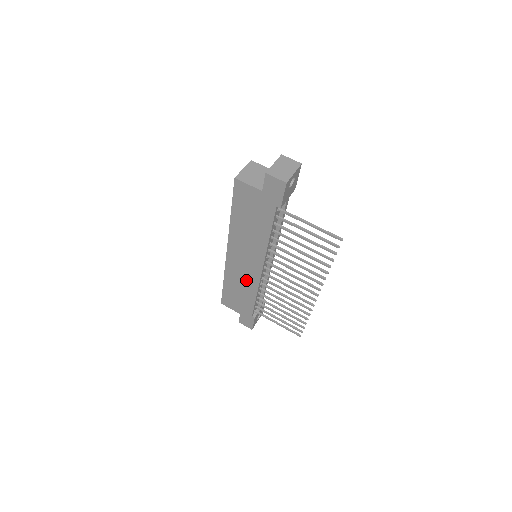
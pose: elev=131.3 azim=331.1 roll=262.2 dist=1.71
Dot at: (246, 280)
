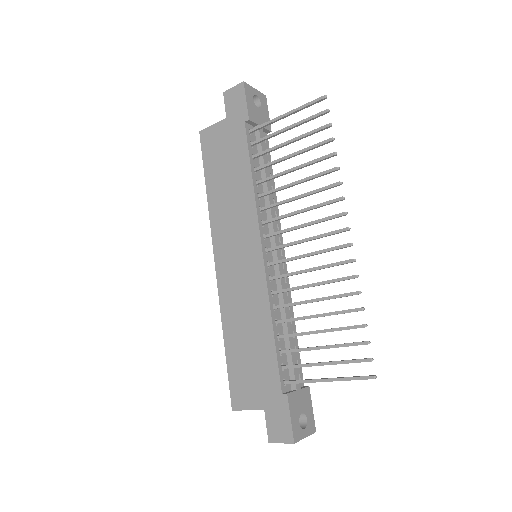
Dot at: (250, 299)
